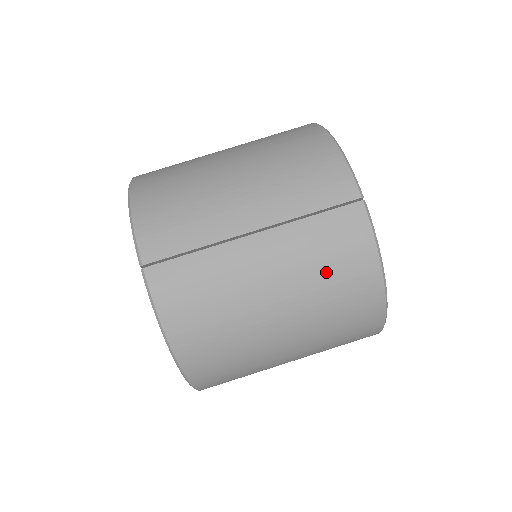
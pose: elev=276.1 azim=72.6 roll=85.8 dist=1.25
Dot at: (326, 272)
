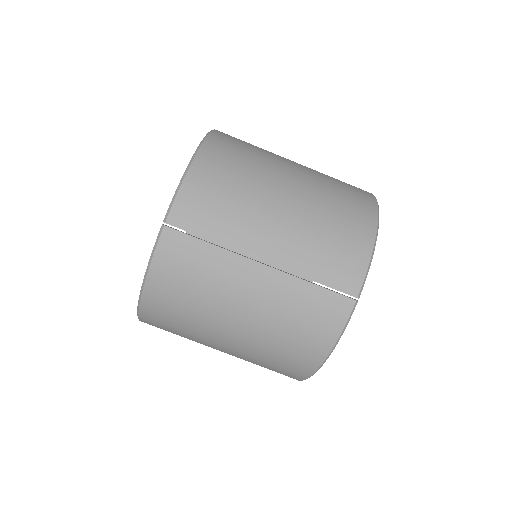
Dot at: (290, 327)
